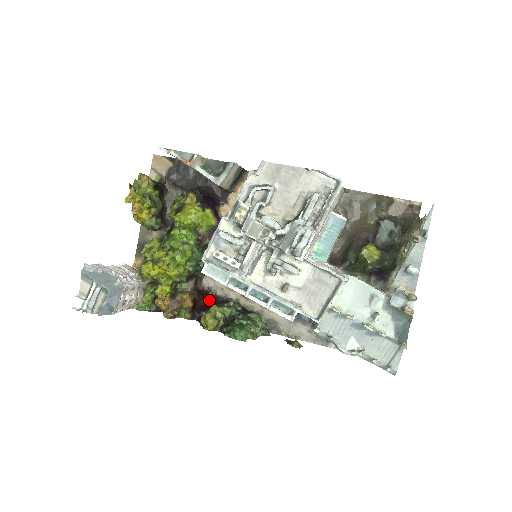
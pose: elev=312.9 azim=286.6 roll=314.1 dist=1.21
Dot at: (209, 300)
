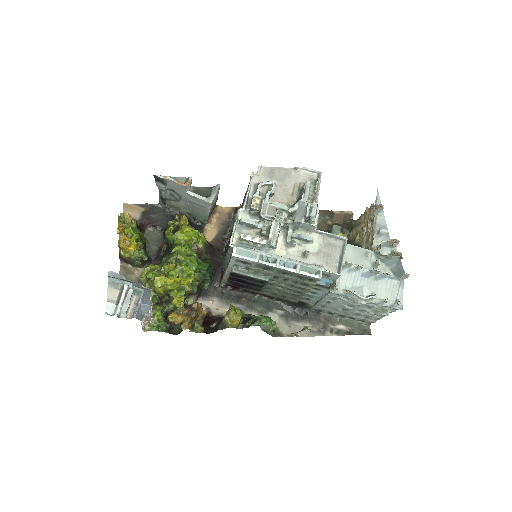
Dot at: (210, 319)
